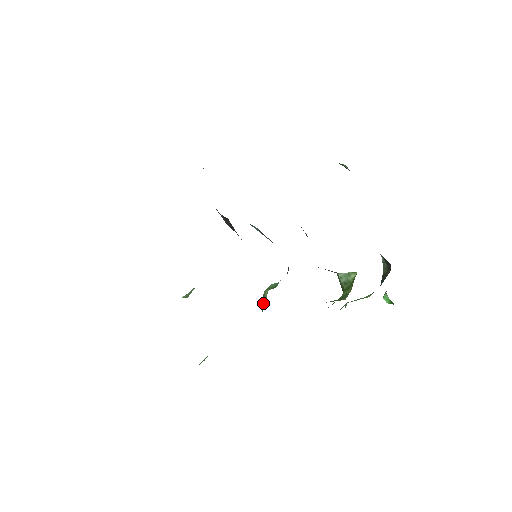
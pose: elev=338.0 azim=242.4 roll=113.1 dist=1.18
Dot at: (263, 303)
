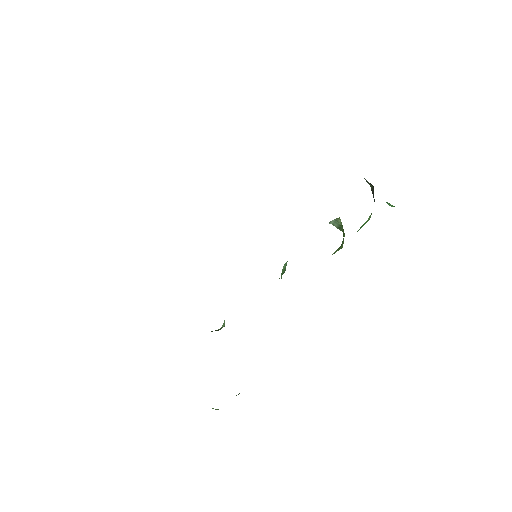
Dot at: occluded
